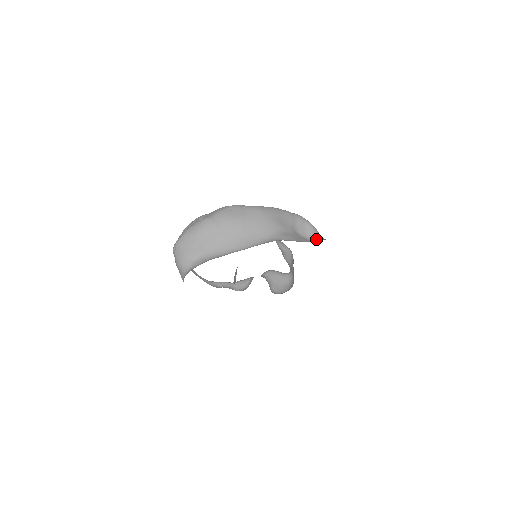
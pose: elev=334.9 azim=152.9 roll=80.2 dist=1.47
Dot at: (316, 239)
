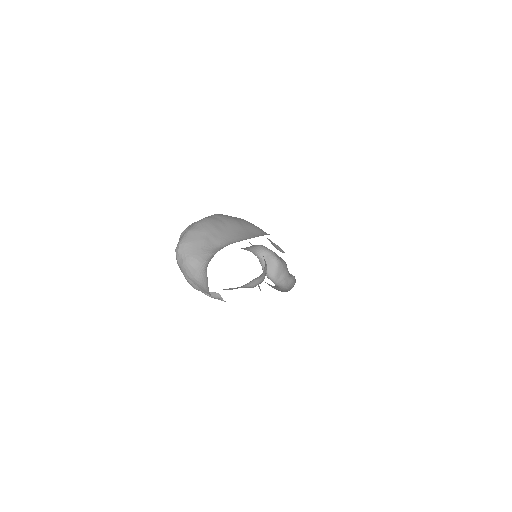
Dot at: occluded
